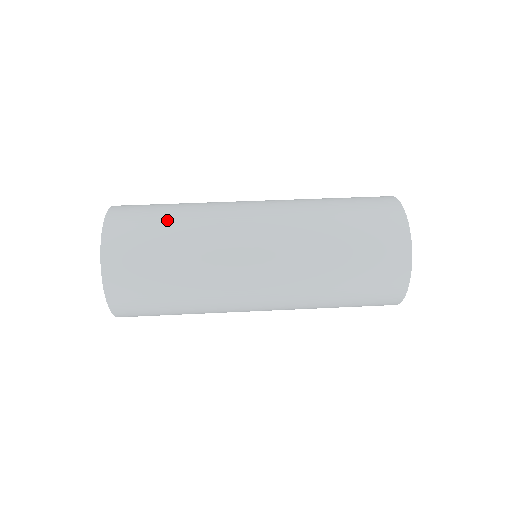
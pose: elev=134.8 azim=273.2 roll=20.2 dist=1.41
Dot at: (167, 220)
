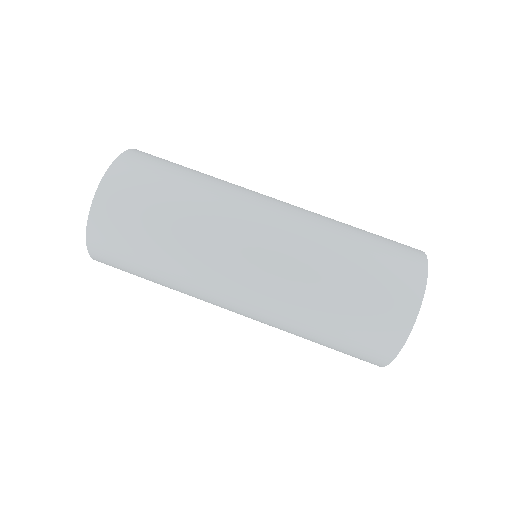
Dot at: (148, 270)
